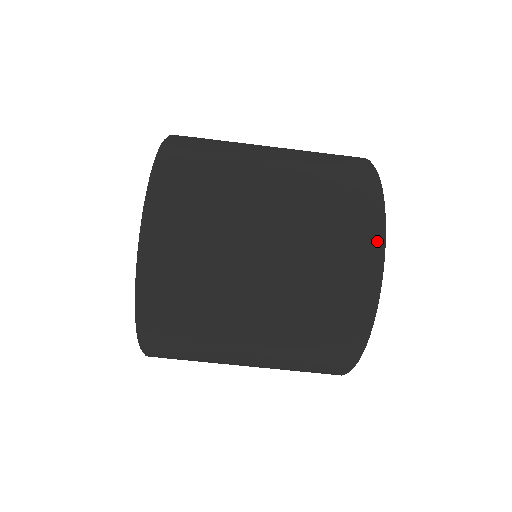
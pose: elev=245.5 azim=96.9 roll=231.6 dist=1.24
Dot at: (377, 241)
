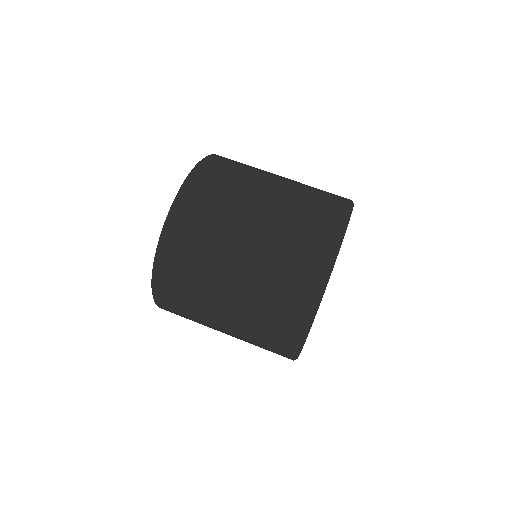
Dot at: (349, 199)
